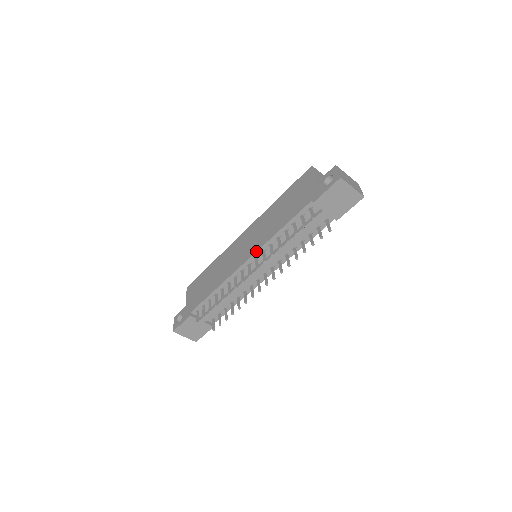
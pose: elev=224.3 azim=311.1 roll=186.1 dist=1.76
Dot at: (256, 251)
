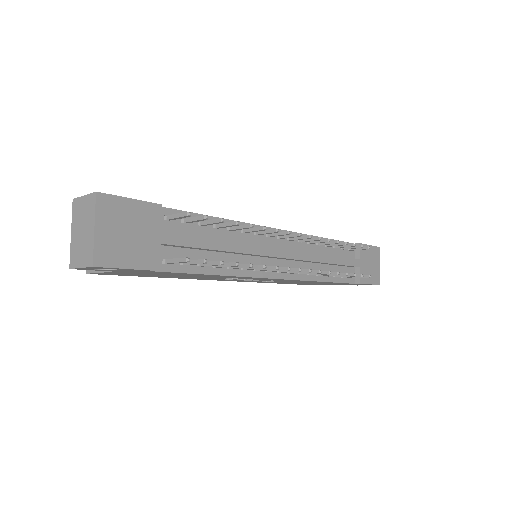
Dot at: occluded
